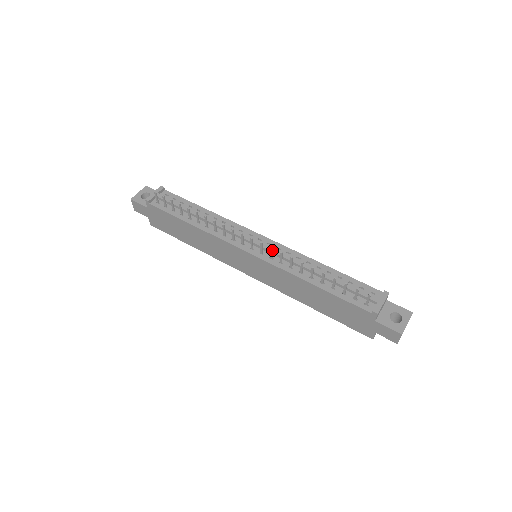
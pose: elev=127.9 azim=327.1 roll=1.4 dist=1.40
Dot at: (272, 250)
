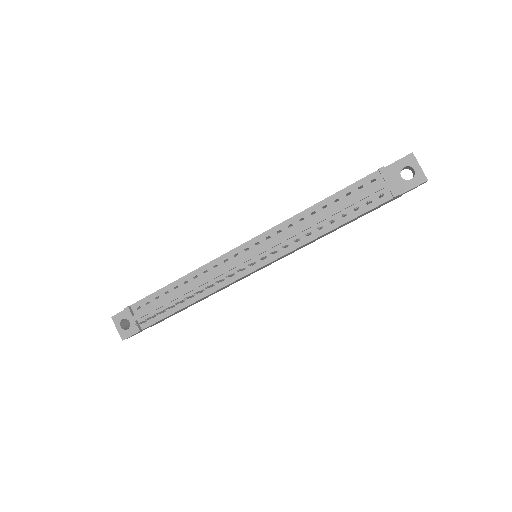
Dot at: (273, 252)
